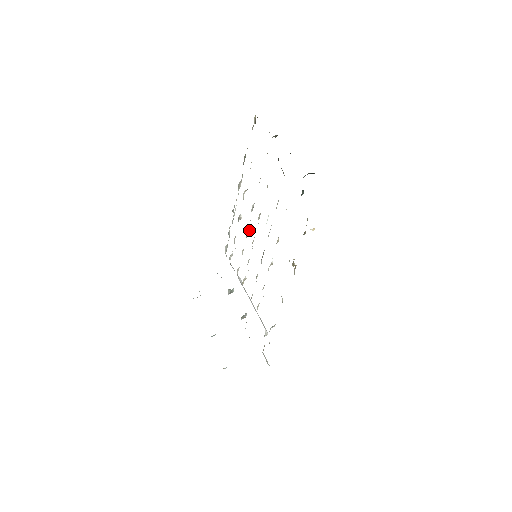
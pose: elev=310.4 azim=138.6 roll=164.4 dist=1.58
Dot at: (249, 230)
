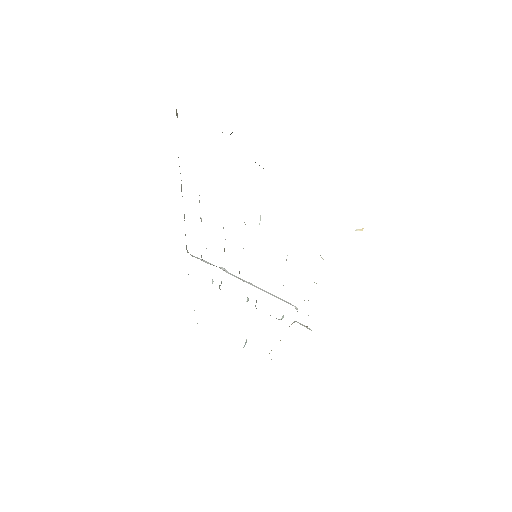
Dot at: occluded
